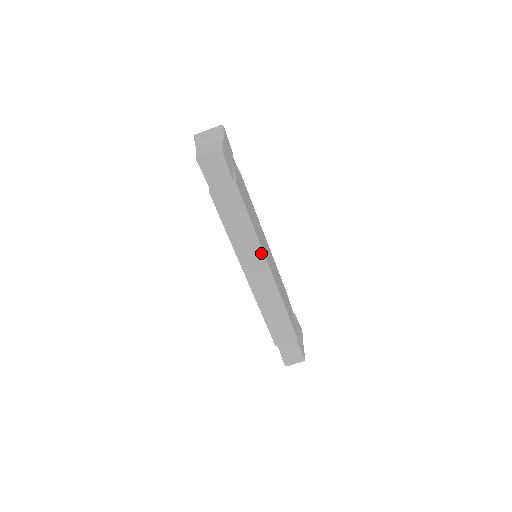
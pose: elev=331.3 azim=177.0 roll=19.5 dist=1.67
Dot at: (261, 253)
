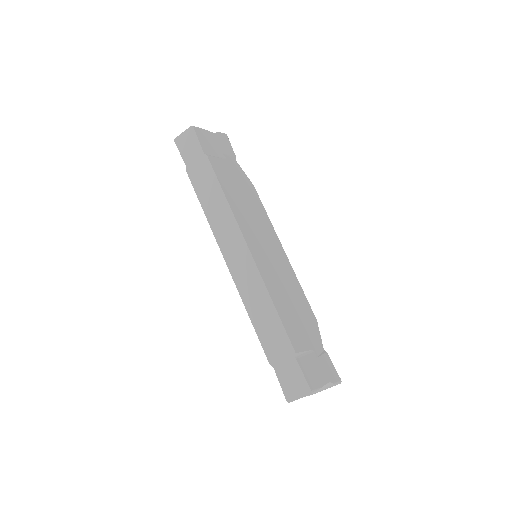
Dot at: (237, 229)
